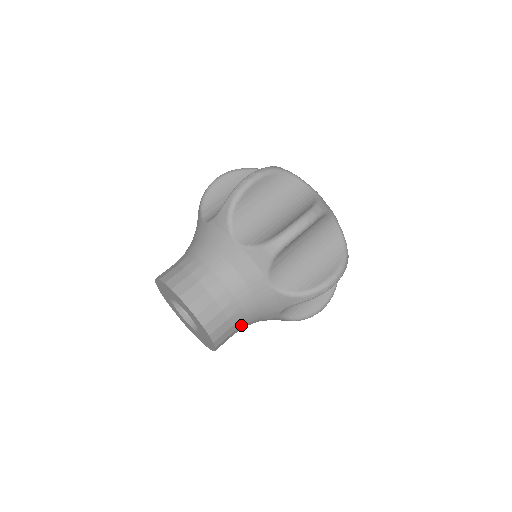
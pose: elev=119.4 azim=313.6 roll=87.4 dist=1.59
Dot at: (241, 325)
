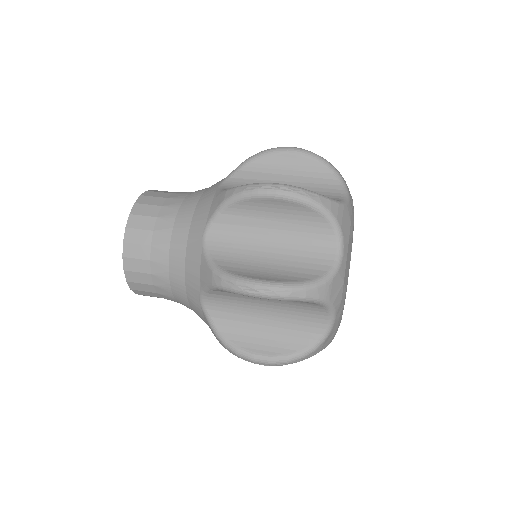
Dot at: (165, 229)
